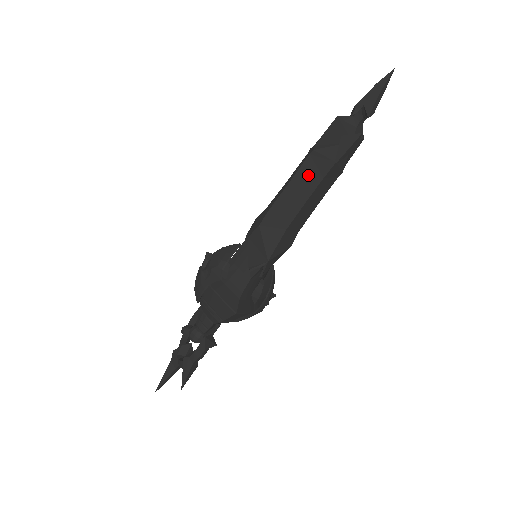
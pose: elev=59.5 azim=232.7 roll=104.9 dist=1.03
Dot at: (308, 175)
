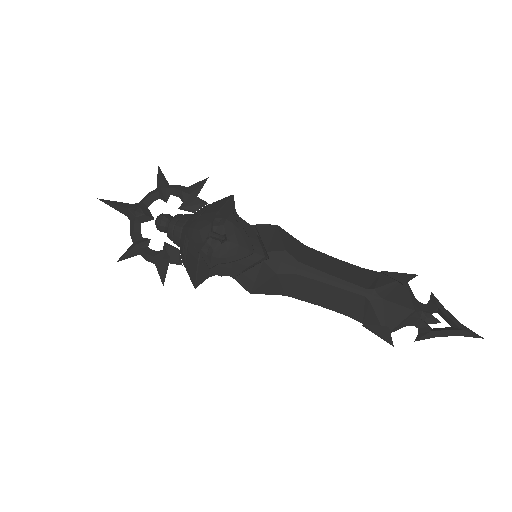
Dot at: (343, 301)
